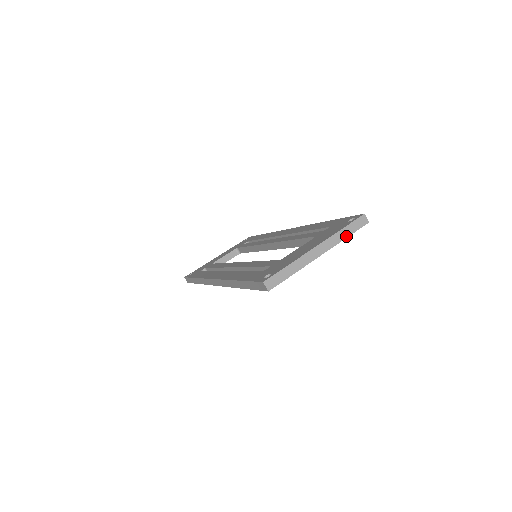
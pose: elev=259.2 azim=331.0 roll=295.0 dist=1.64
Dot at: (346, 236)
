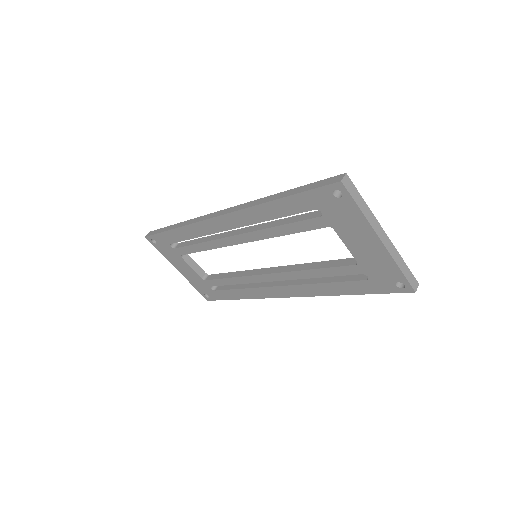
Dot at: (400, 267)
